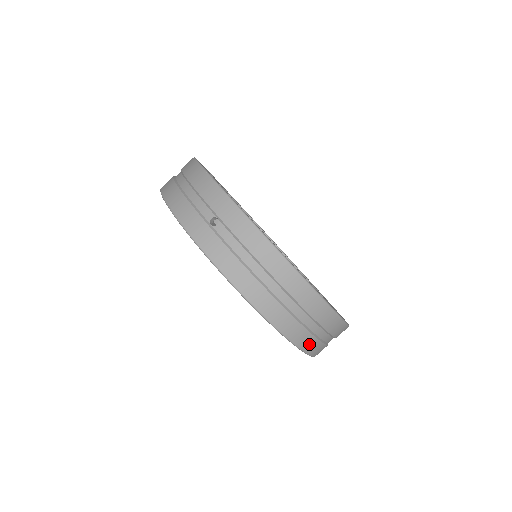
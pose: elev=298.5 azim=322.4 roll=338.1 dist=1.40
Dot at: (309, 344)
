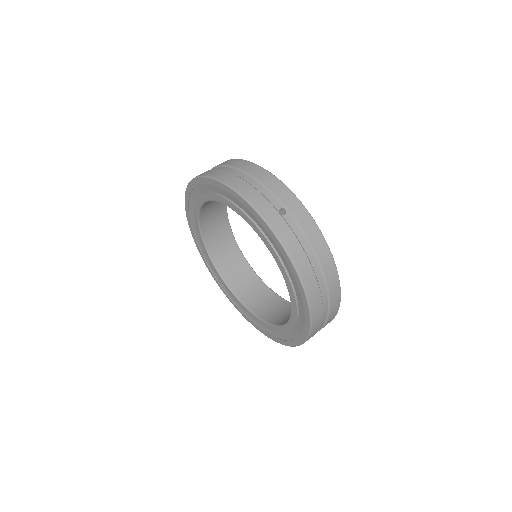
Dot at: (315, 329)
